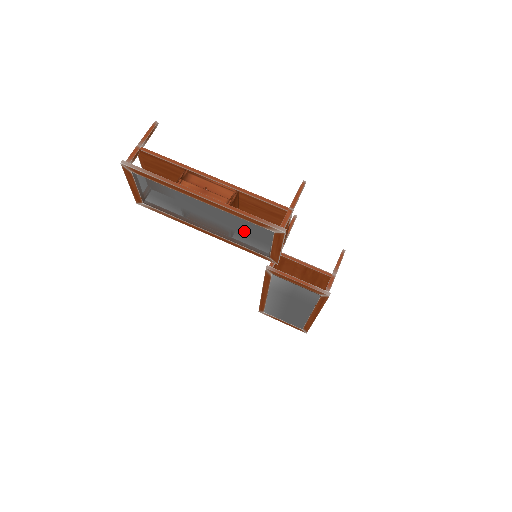
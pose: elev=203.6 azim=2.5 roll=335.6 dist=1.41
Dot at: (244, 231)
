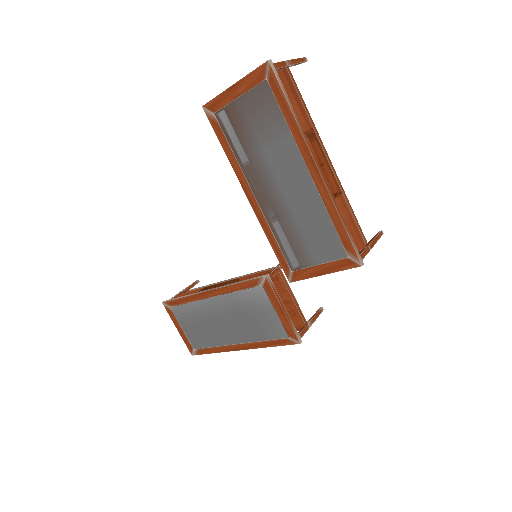
Dot at: (309, 231)
